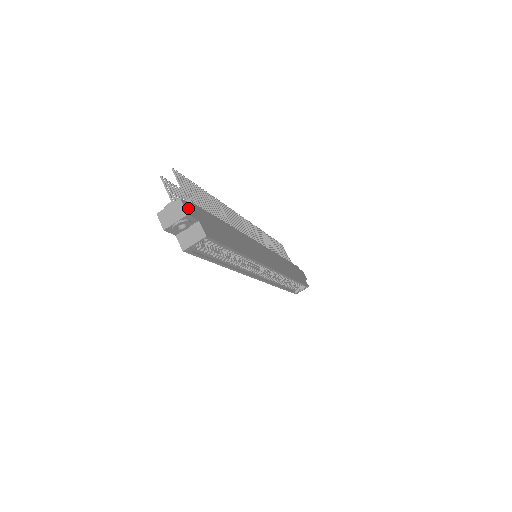
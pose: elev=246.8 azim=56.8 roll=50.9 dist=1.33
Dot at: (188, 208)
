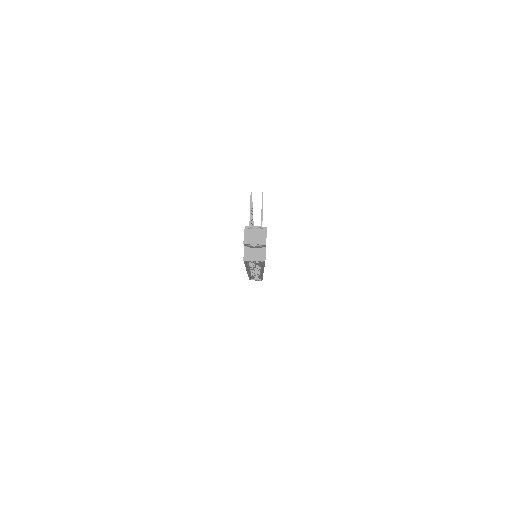
Dot at: (266, 237)
